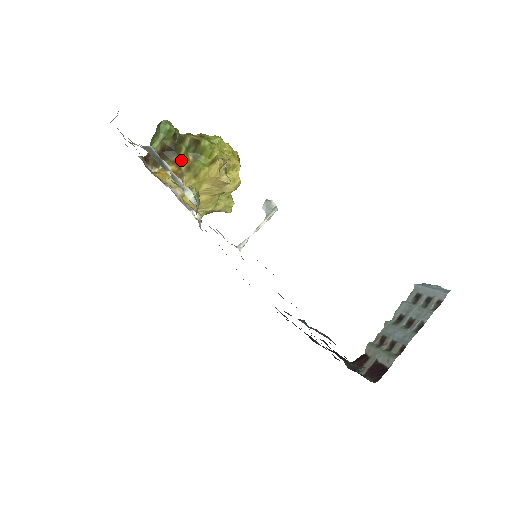
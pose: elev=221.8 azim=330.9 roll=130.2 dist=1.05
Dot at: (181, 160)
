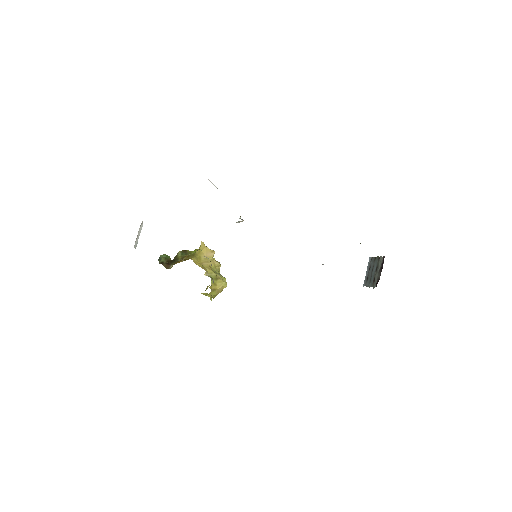
Dot at: (181, 260)
